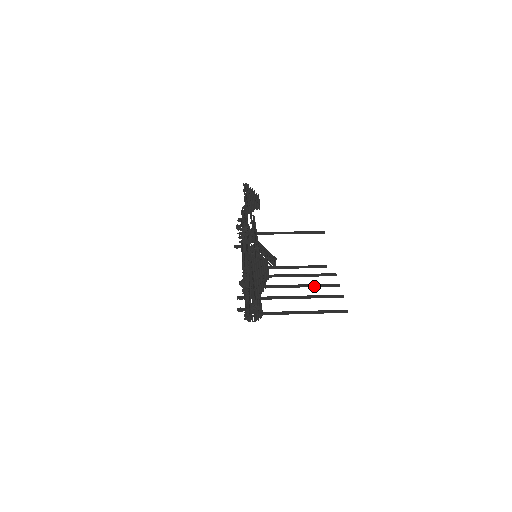
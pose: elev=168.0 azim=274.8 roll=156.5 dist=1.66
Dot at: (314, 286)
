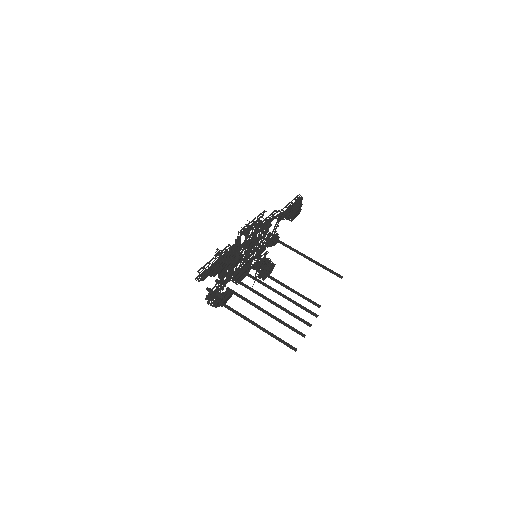
Dot at: (287, 312)
